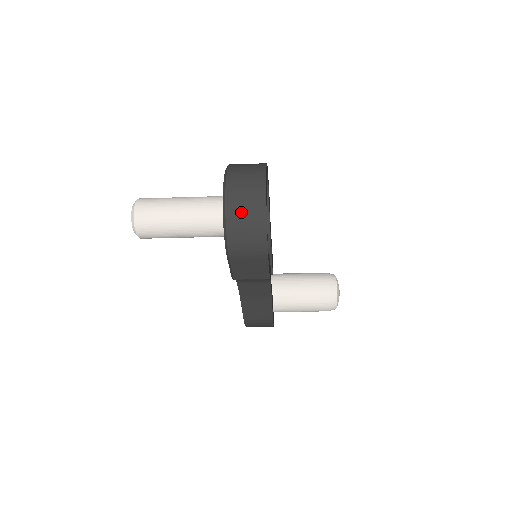
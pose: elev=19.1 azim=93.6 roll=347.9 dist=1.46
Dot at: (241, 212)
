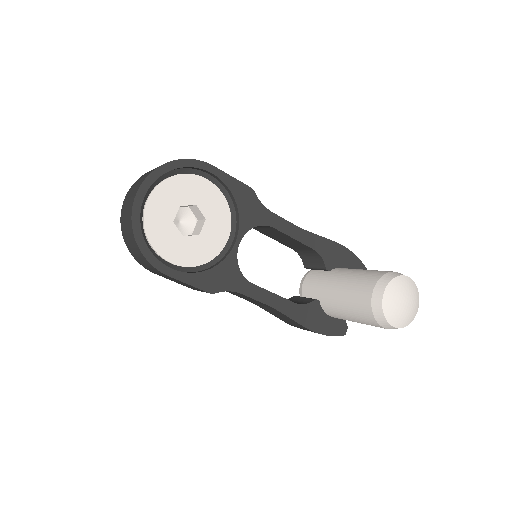
Dot at: (125, 229)
